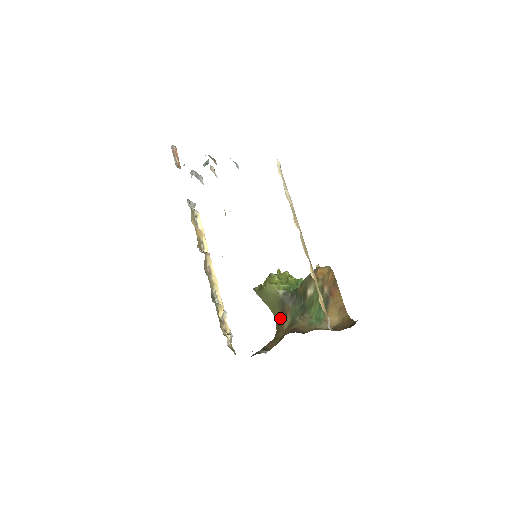
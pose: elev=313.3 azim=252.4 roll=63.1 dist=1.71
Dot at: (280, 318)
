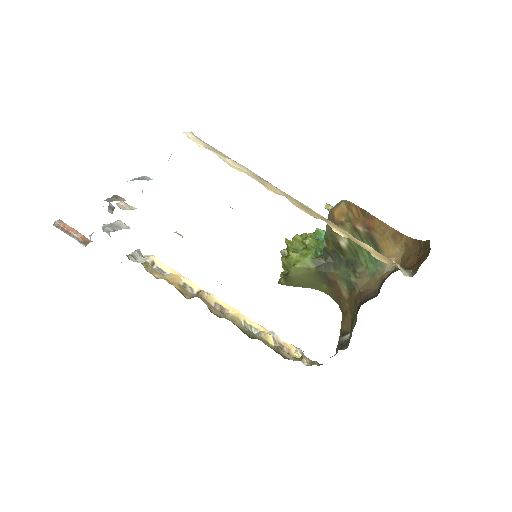
Dot at: (332, 290)
